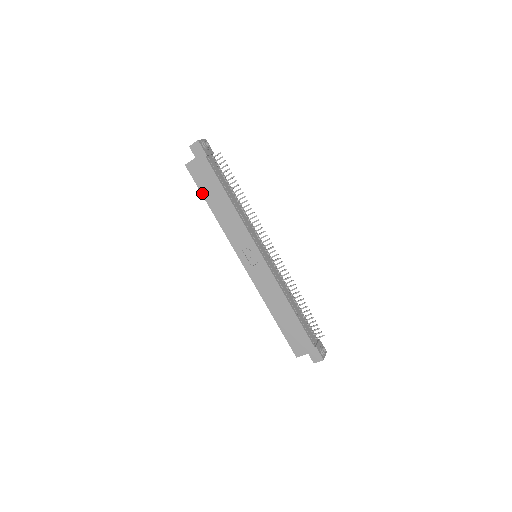
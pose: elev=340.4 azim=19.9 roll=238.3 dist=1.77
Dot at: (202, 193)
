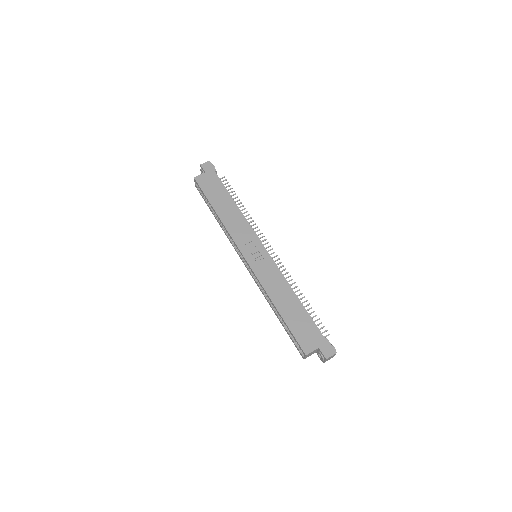
Dot at: (208, 198)
